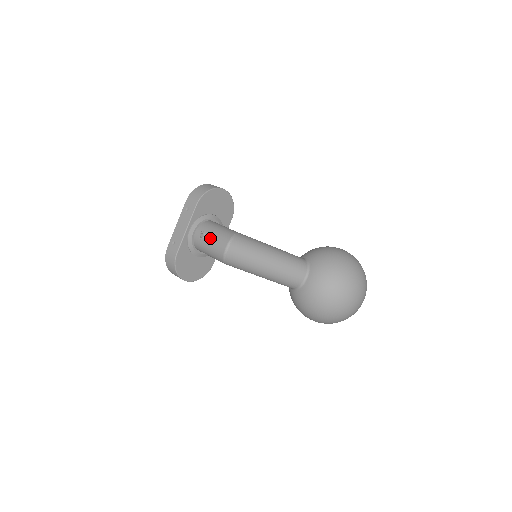
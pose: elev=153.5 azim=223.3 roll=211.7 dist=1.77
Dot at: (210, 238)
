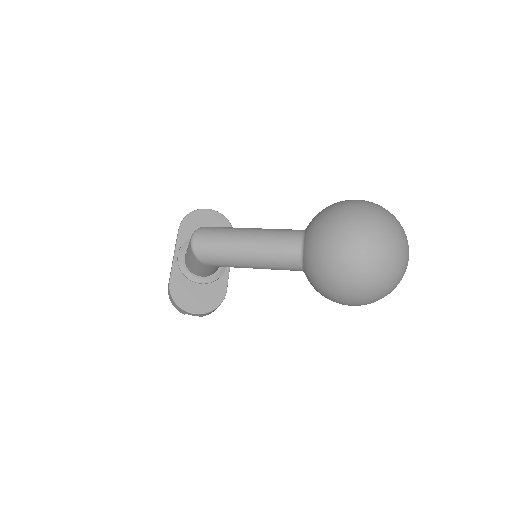
Dot at: occluded
